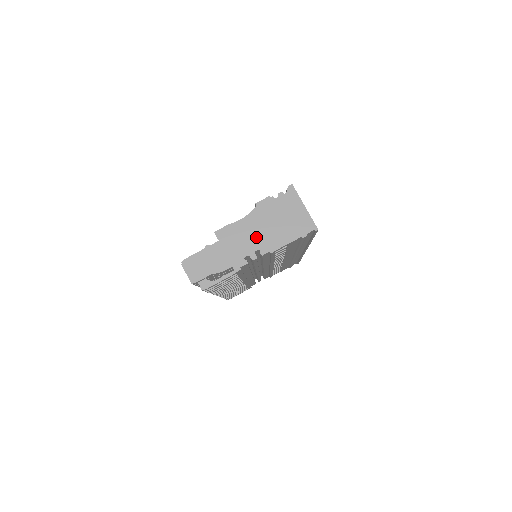
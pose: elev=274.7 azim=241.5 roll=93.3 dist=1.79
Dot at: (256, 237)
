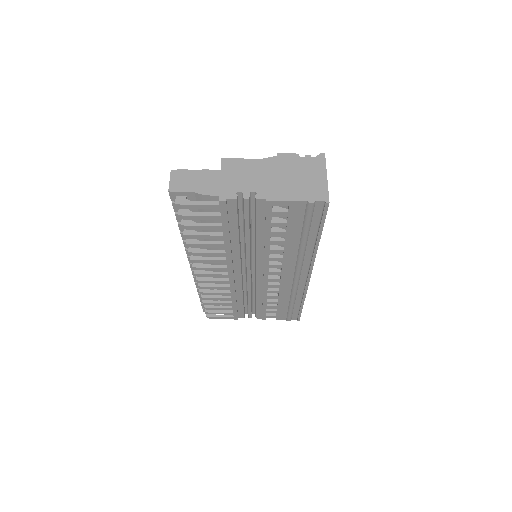
Dot at: (260, 180)
